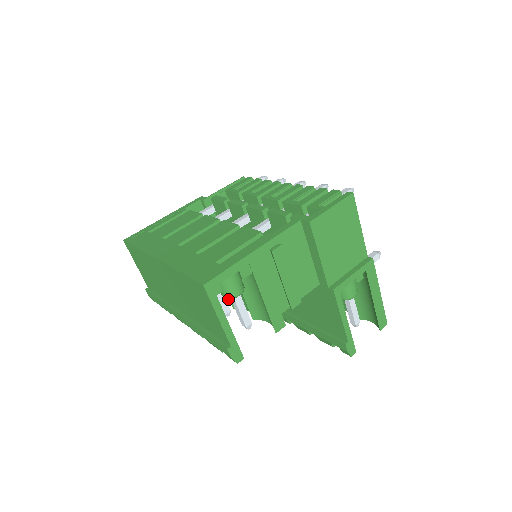
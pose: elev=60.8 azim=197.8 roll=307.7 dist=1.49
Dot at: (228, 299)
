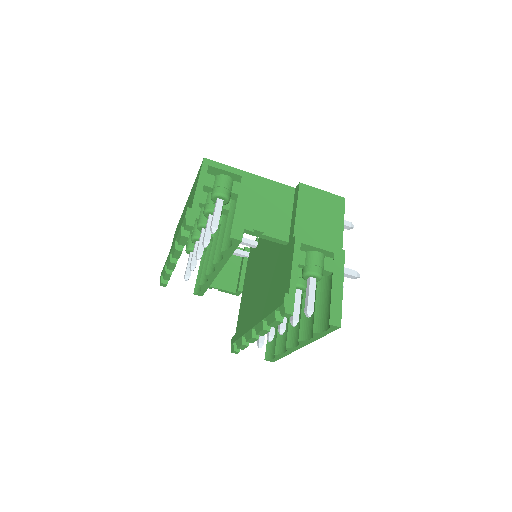
Dot at: (214, 270)
